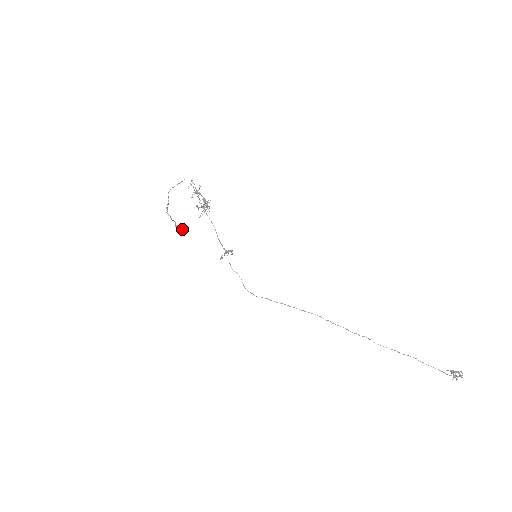
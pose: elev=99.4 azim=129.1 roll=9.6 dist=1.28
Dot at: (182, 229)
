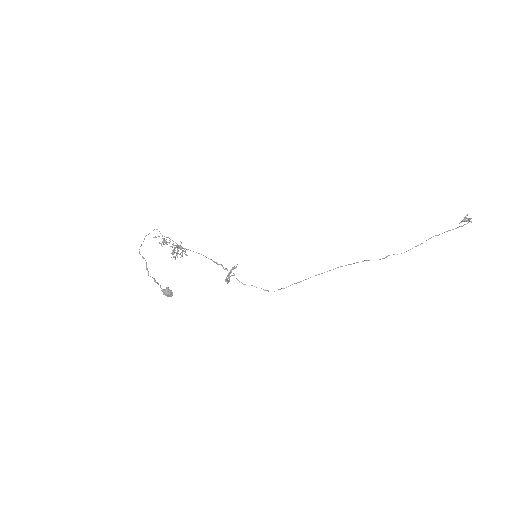
Dot at: (171, 291)
